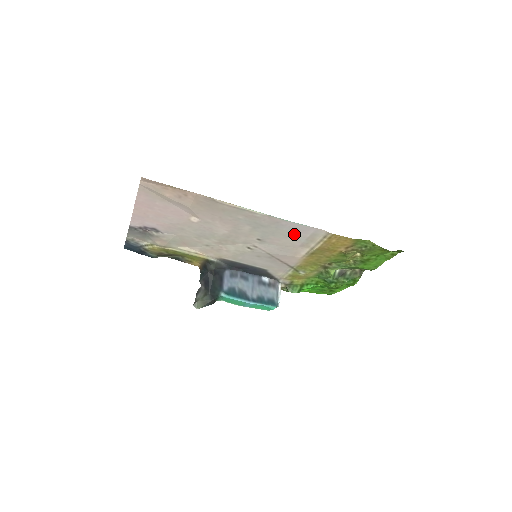
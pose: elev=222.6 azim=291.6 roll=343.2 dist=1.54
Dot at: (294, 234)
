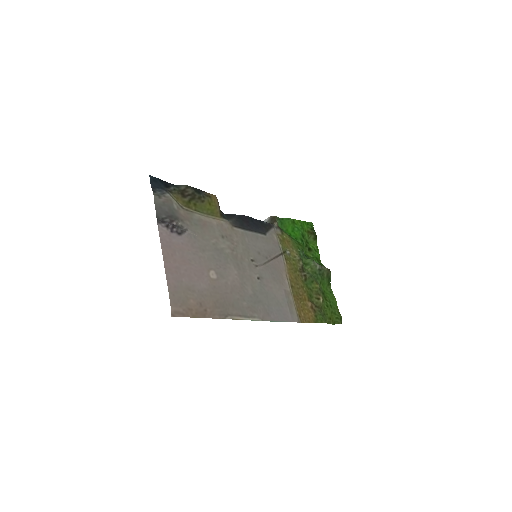
Dot at: (280, 305)
